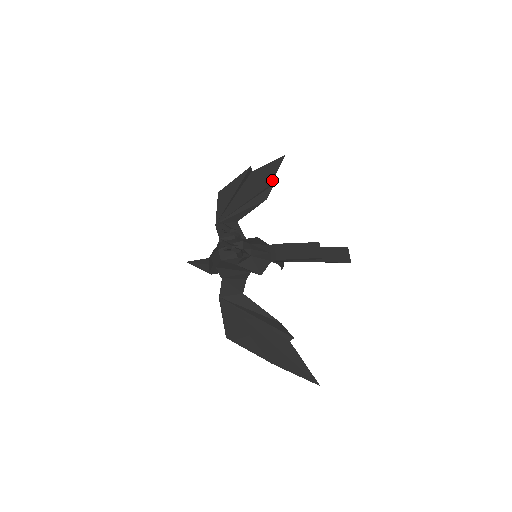
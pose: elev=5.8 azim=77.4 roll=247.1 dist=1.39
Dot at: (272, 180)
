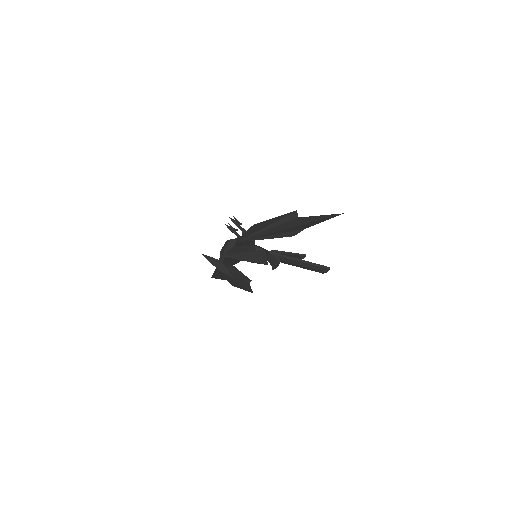
Dot at: (249, 284)
